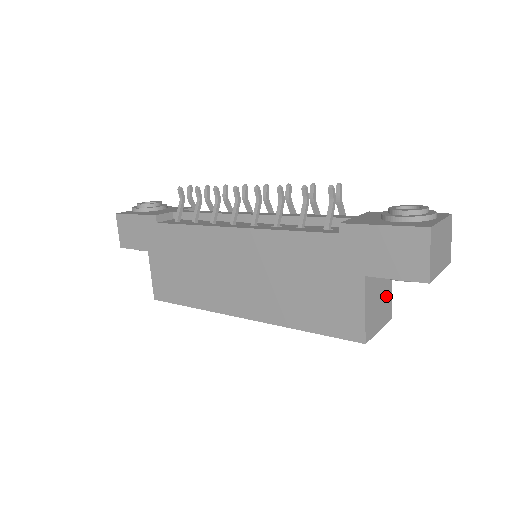
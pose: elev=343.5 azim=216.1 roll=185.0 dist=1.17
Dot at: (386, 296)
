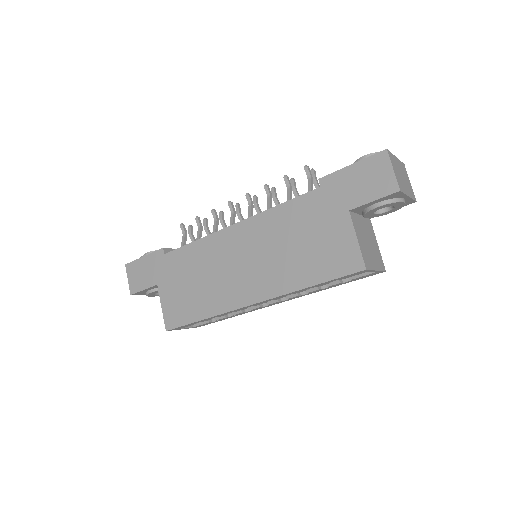
Dot at: (374, 246)
